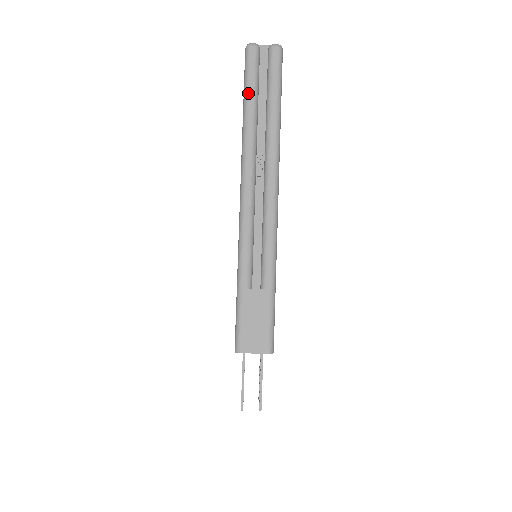
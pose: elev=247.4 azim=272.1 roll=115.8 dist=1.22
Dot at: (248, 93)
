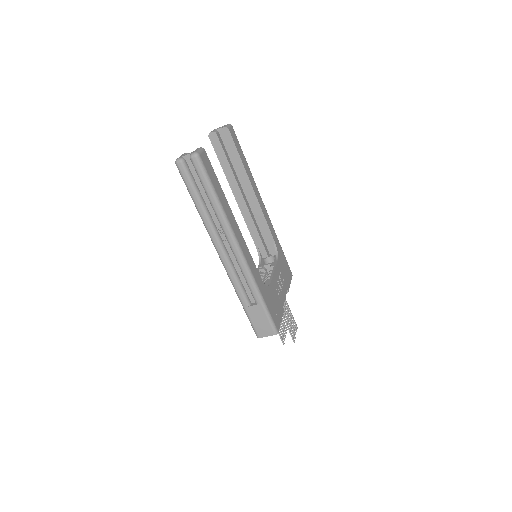
Dot at: (192, 196)
